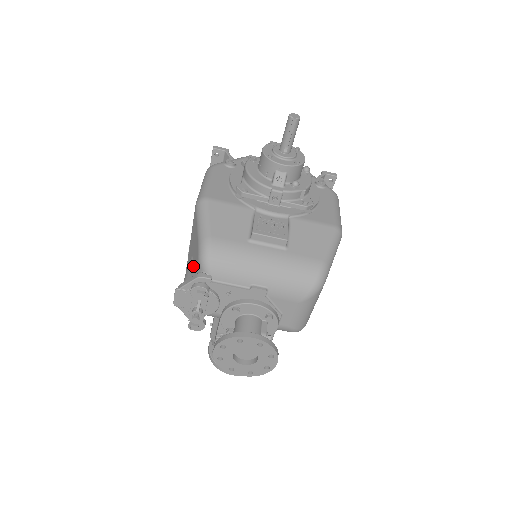
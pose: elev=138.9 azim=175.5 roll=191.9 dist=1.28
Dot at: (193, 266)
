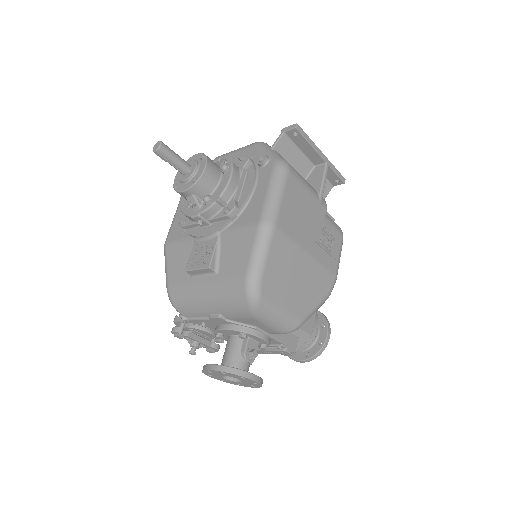
Dot at: occluded
